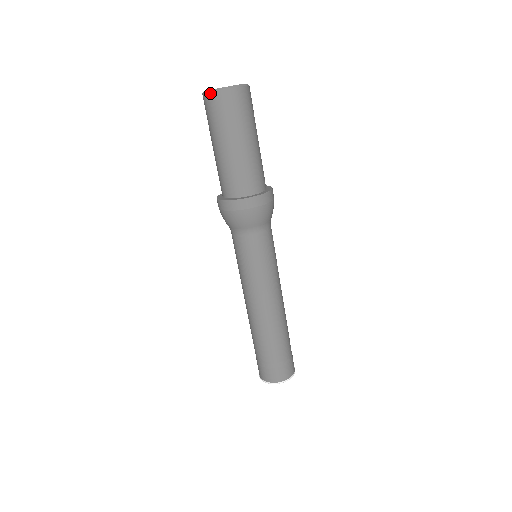
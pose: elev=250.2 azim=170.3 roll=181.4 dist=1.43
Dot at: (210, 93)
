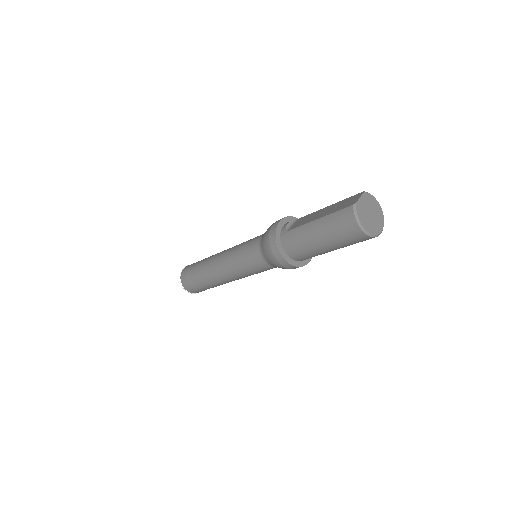
Dot at: occluded
